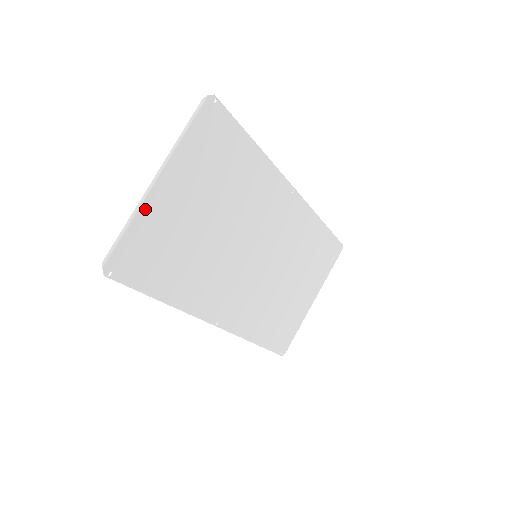
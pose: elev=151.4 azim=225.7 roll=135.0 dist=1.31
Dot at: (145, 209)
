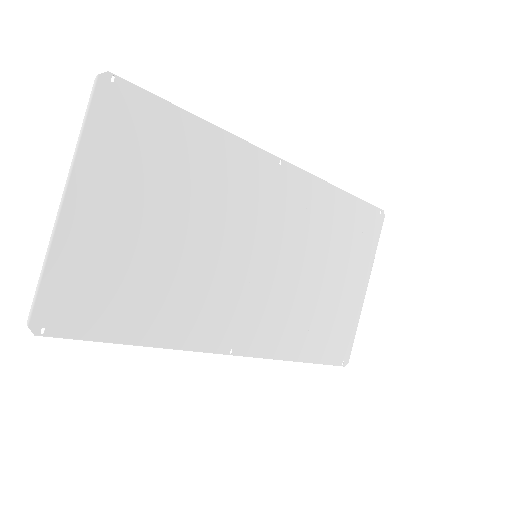
Dot at: (62, 240)
